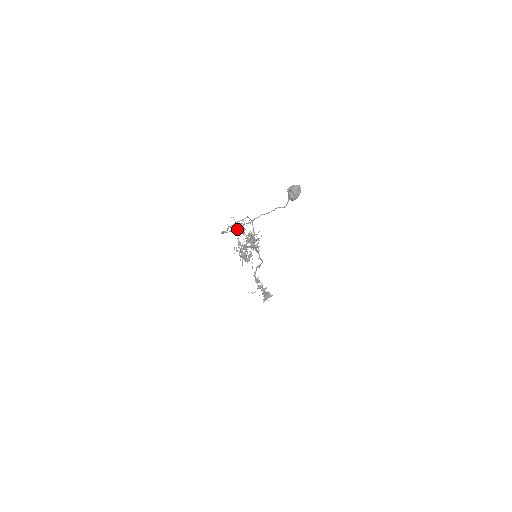
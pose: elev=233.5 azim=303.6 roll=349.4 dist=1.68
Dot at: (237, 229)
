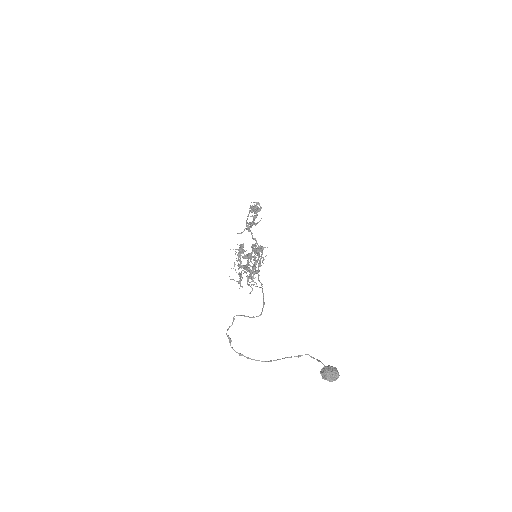
Dot at: (242, 286)
